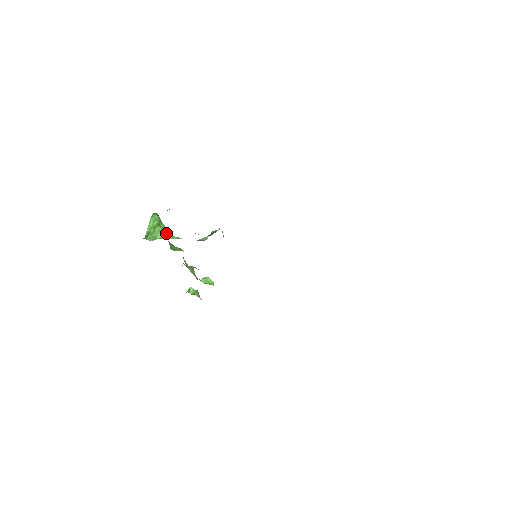
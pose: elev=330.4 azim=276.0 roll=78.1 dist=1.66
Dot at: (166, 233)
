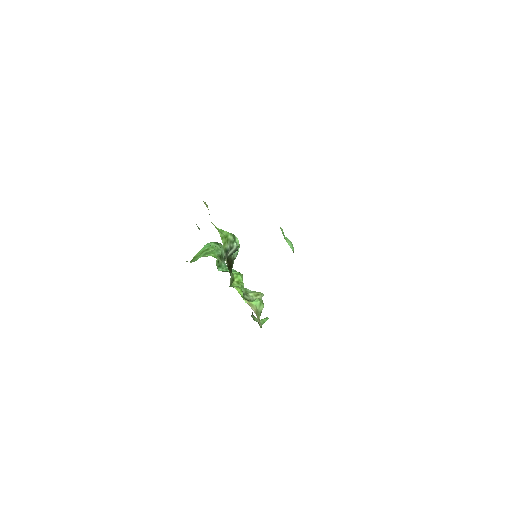
Dot at: (206, 254)
